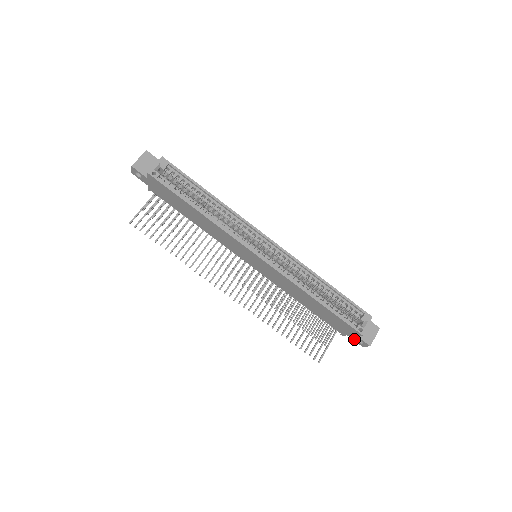
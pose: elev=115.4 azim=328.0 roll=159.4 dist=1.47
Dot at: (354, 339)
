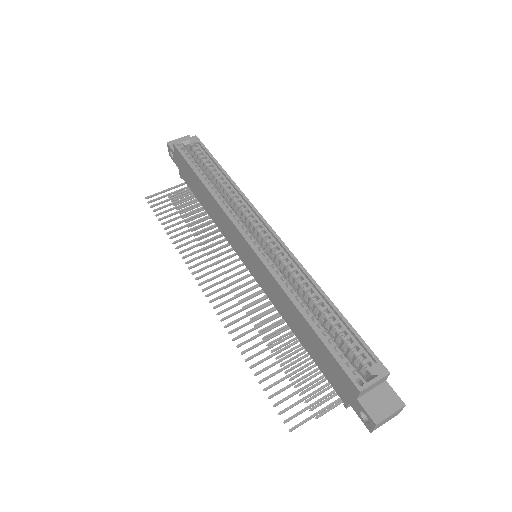
Dot at: (357, 411)
